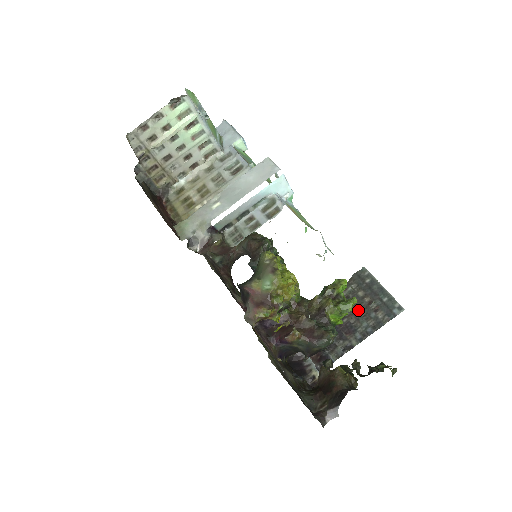
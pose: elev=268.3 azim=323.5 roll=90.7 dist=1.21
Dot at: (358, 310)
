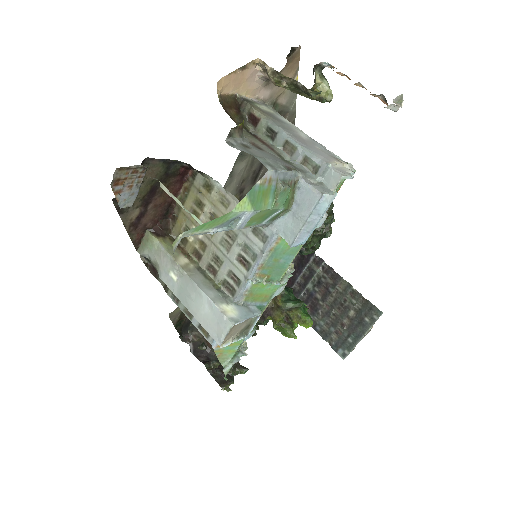
Dot at: (334, 314)
